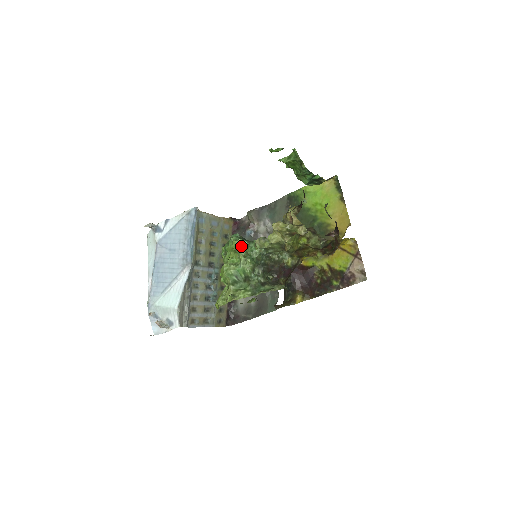
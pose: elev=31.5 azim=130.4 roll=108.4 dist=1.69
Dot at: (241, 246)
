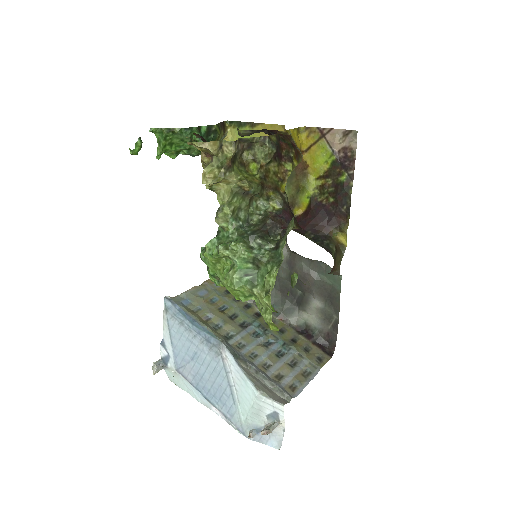
Dot at: (214, 248)
